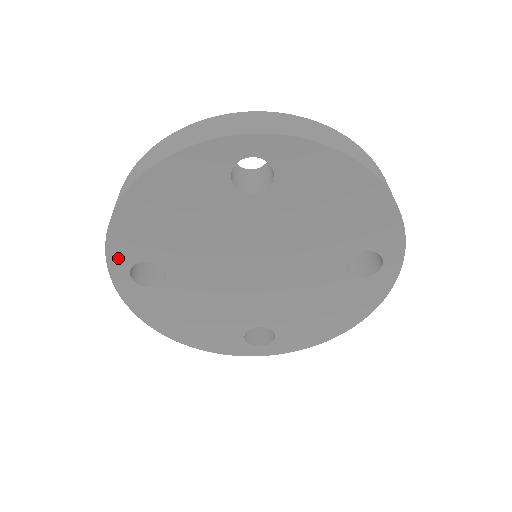
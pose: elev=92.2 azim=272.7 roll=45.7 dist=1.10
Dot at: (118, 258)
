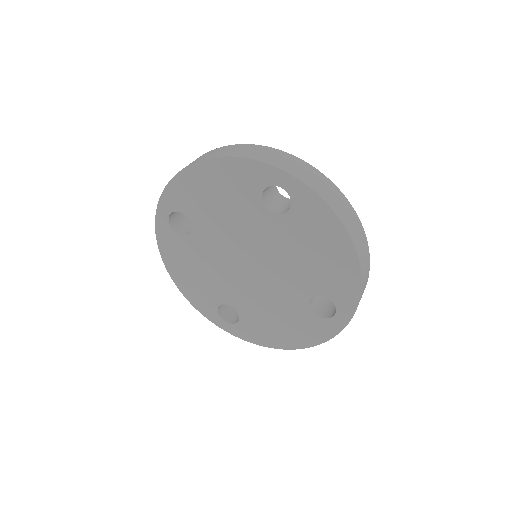
Dot at: (168, 201)
